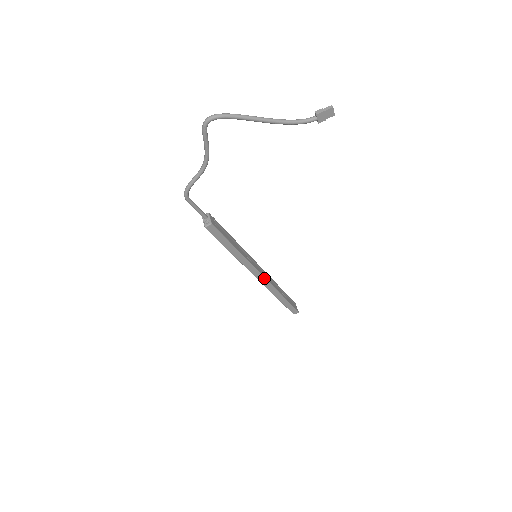
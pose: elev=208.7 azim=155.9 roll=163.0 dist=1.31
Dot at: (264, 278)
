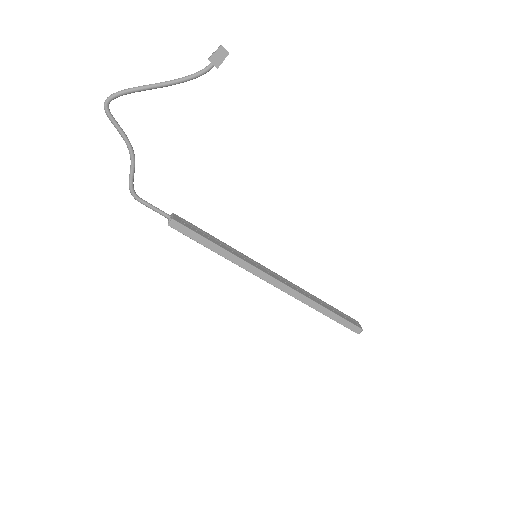
Dot at: (280, 283)
